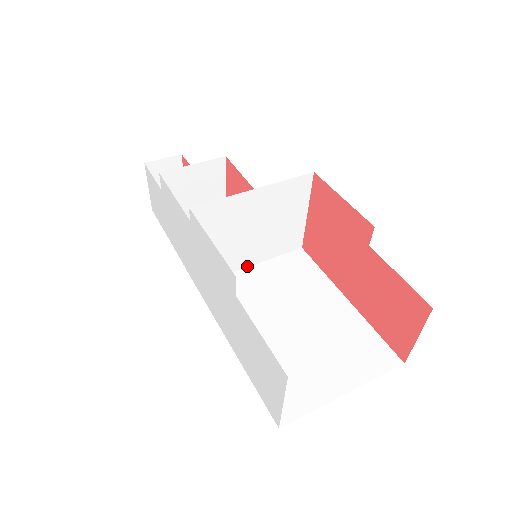
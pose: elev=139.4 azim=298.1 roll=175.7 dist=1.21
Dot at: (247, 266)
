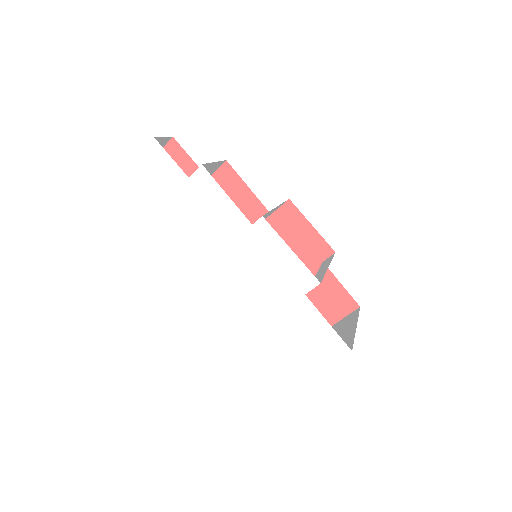
Dot at: occluded
